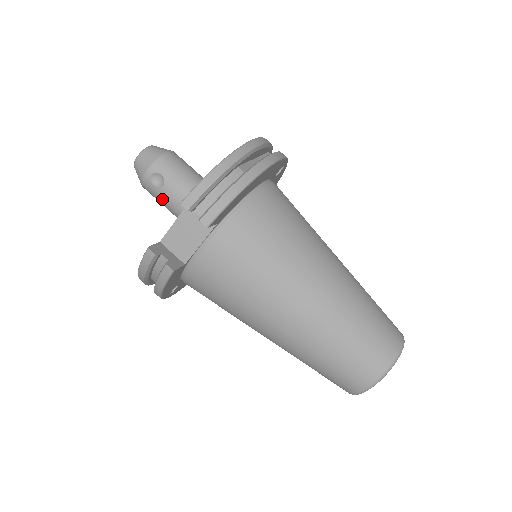
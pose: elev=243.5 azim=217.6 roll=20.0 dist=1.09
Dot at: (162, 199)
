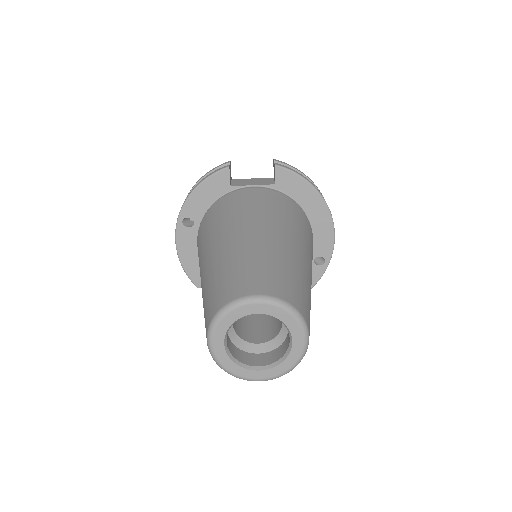
Dot at: occluded
